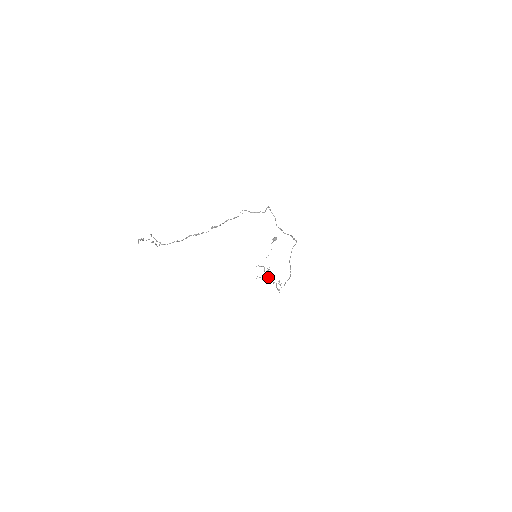
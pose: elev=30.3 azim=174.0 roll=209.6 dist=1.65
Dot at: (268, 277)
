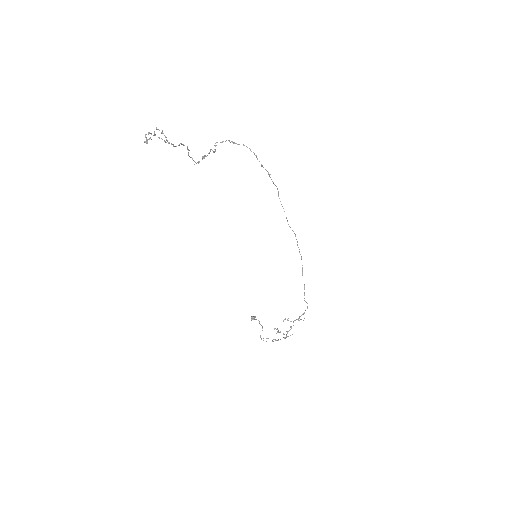
Dot at: (283, 320)
